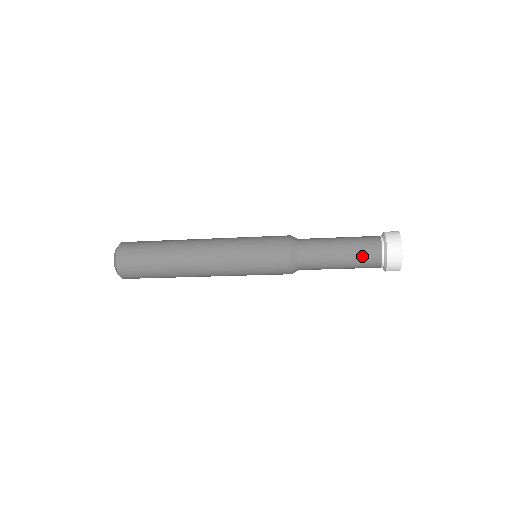
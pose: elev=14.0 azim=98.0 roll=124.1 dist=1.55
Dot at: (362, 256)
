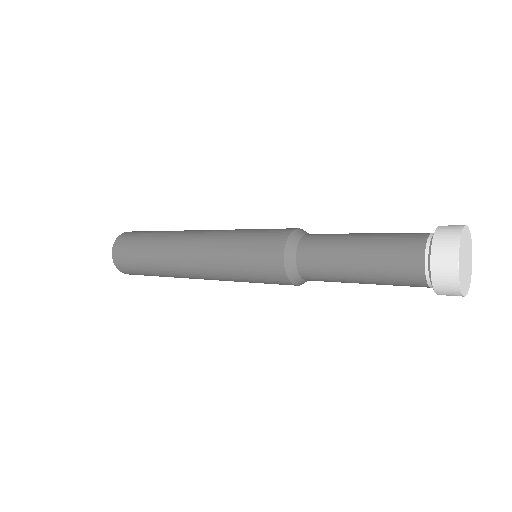
Dot at: (396, 285)
